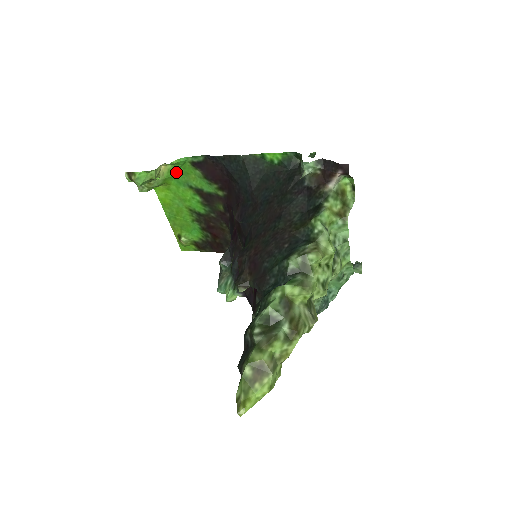
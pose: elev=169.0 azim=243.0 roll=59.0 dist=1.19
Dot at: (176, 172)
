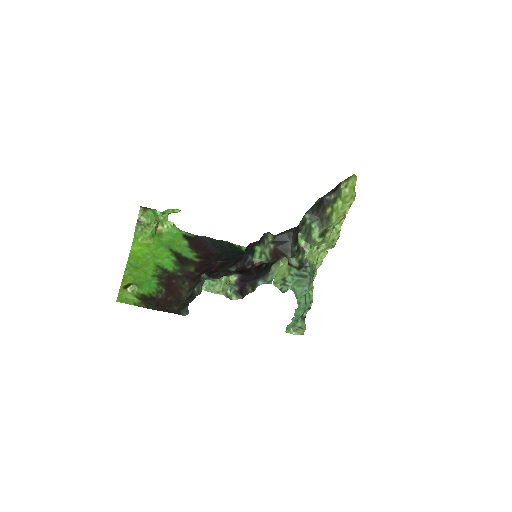
Dot at: (165, 237)
